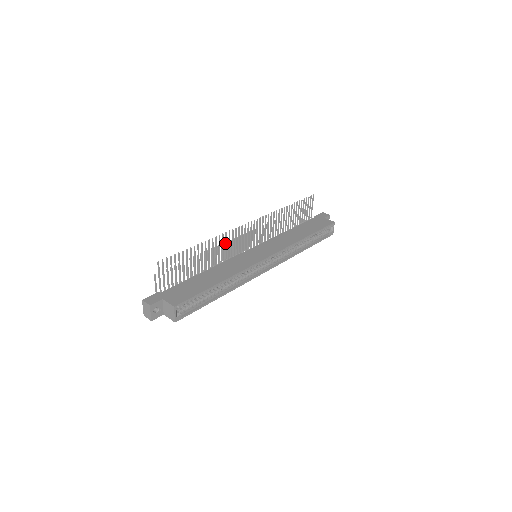
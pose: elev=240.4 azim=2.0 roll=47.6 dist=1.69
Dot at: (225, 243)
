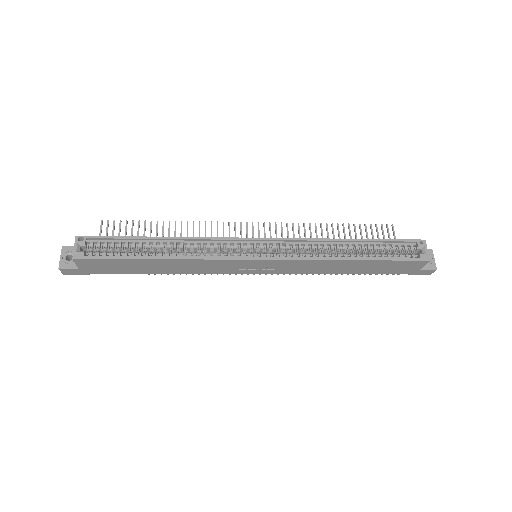
Dot at: (211, 236)
